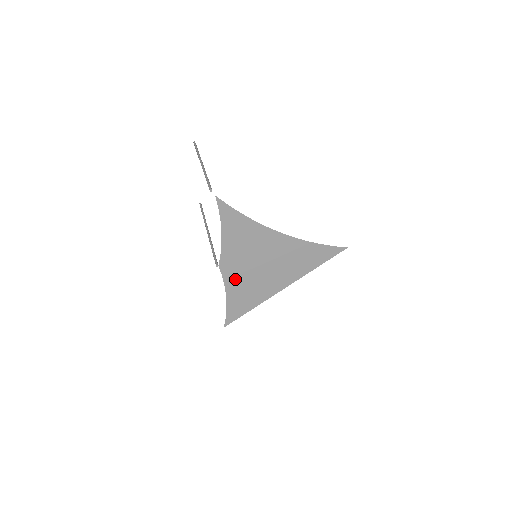
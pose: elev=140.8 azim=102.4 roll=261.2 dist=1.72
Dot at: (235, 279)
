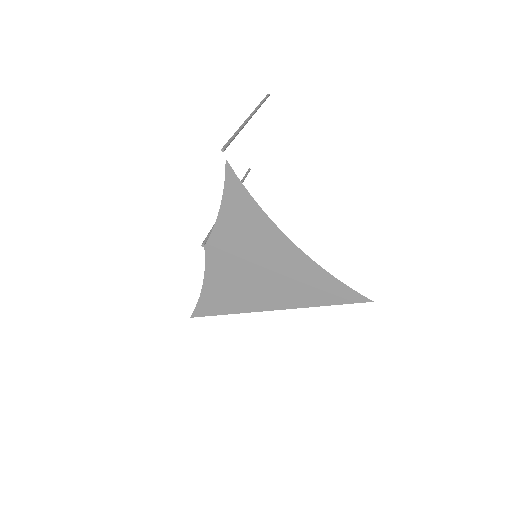
Dot at: (219, 270)
